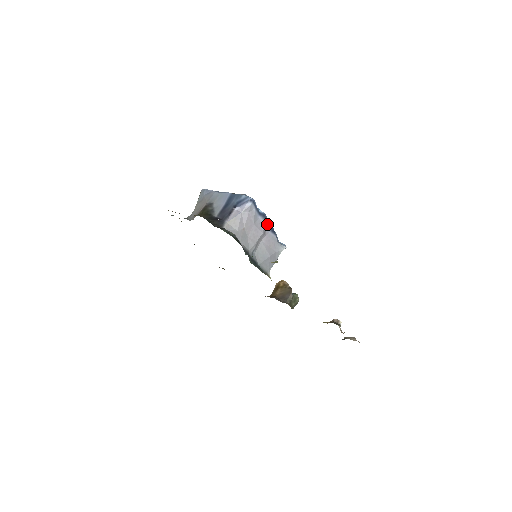
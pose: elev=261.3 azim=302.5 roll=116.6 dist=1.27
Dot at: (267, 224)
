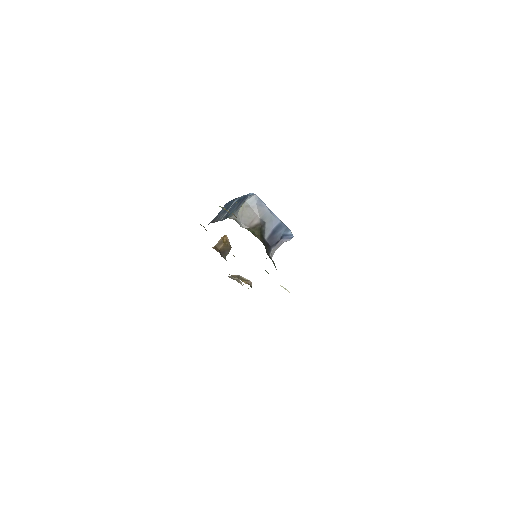
Dot at: occluded
